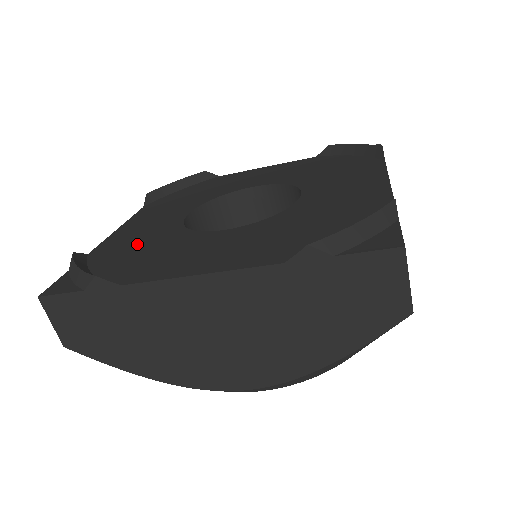
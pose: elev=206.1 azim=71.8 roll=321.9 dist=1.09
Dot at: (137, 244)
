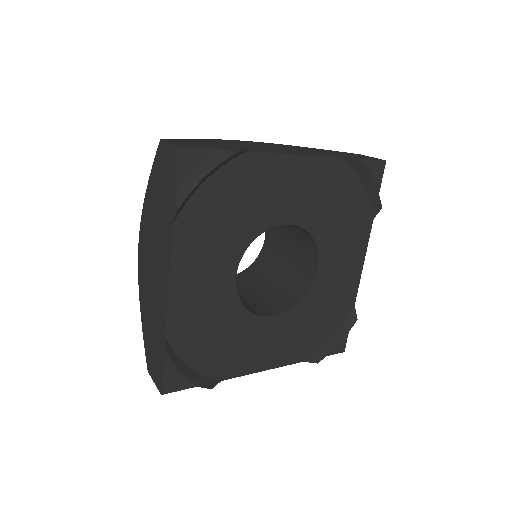
Dot at: (209, 327)
